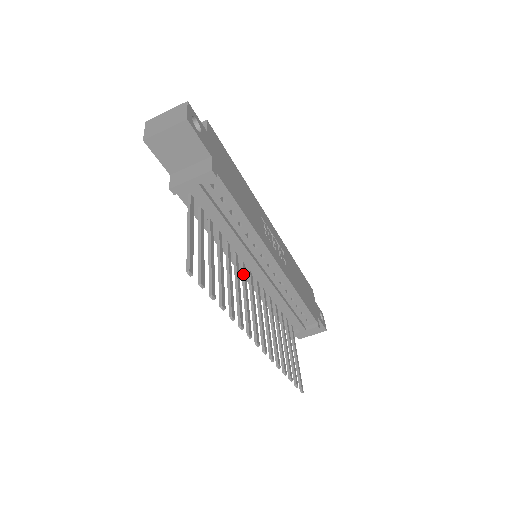
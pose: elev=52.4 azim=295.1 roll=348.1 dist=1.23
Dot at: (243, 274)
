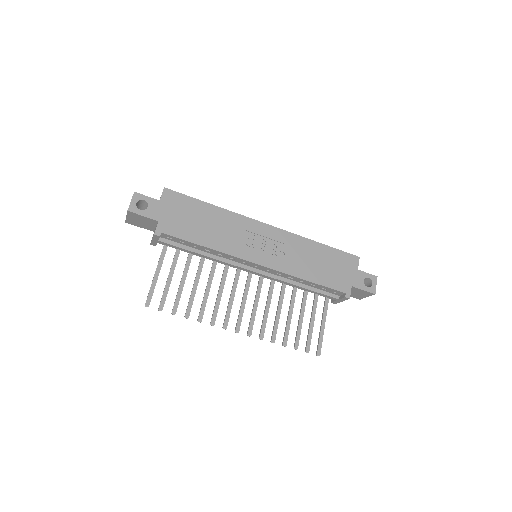
Dot at: (235, 277)
